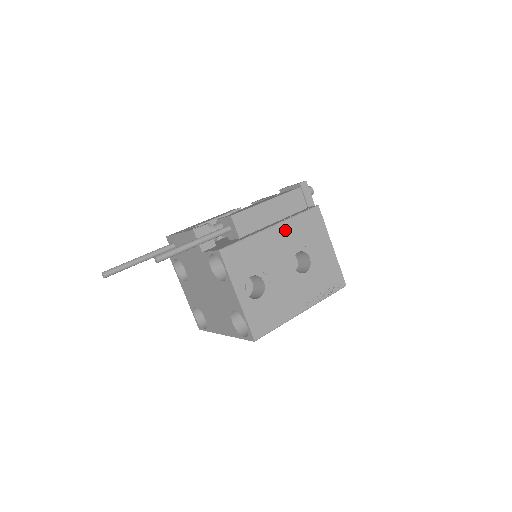
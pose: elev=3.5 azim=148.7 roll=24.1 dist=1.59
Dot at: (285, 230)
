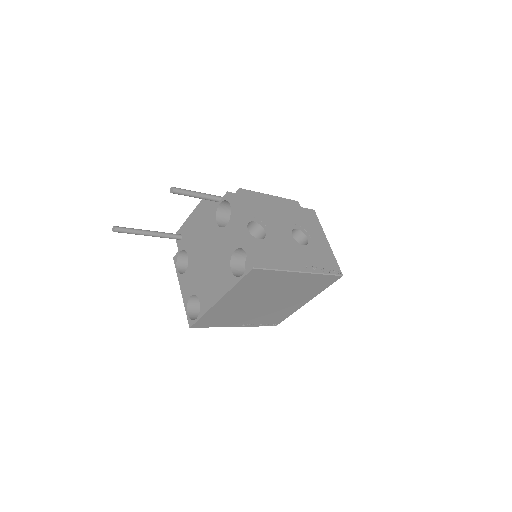
Dot at: (285, 209)
